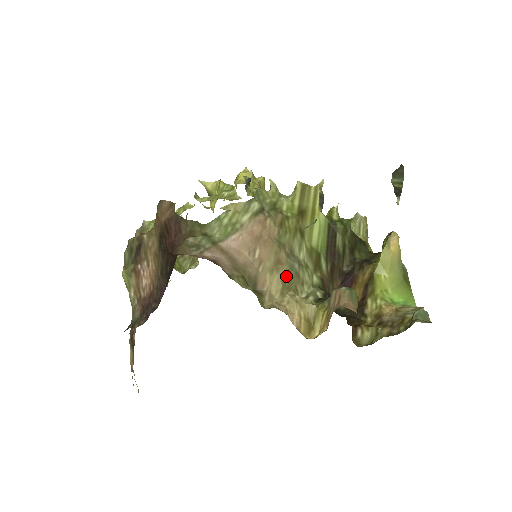
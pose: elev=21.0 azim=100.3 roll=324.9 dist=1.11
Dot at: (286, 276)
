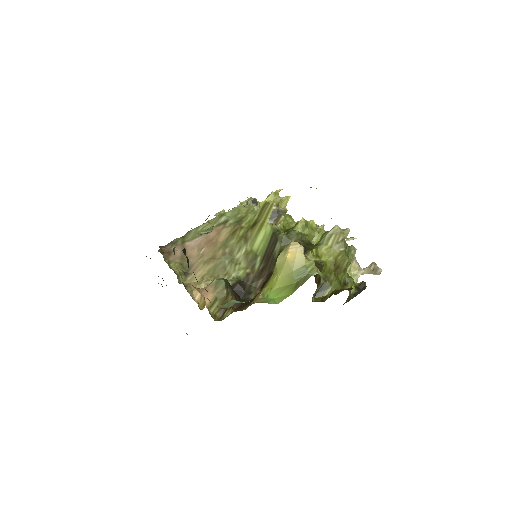
Dot at: (213, 267)
